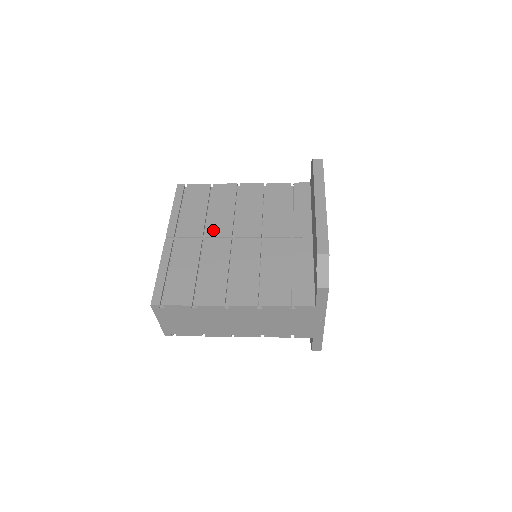
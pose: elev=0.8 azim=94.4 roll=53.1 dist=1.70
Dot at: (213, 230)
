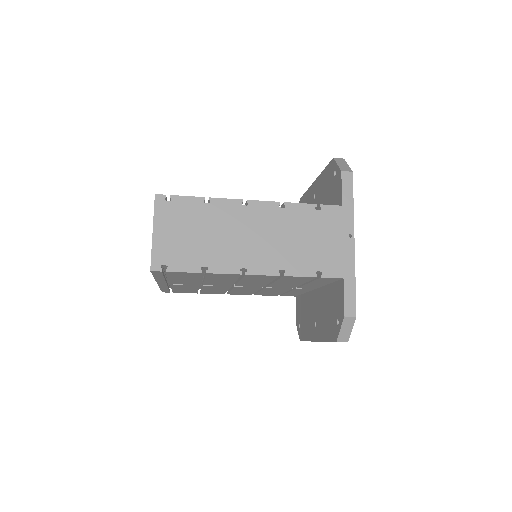
Dot at: occluded
